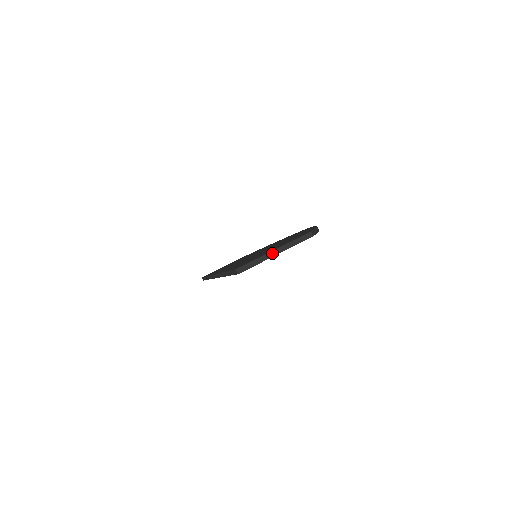
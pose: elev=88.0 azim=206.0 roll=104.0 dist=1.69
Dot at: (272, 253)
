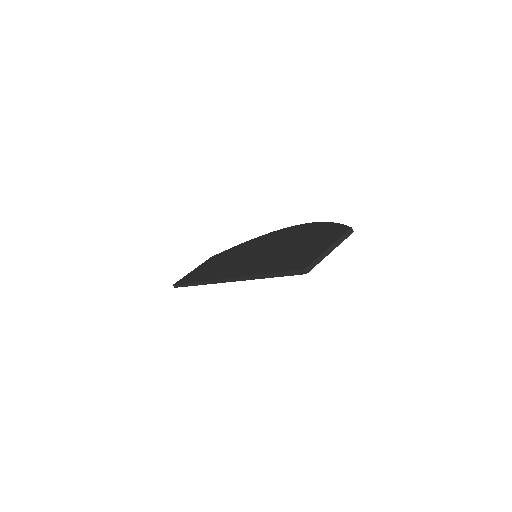
Dot at: (328, 251)
